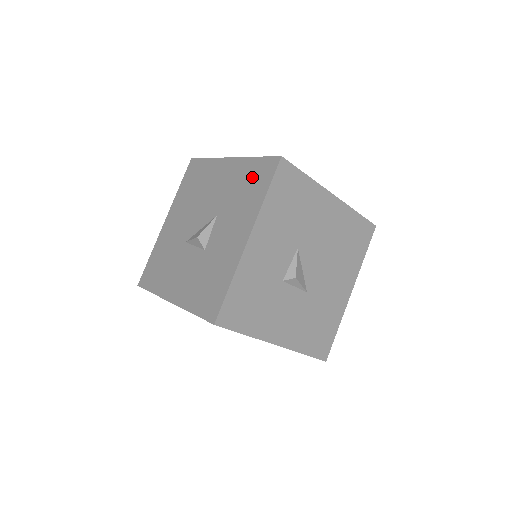
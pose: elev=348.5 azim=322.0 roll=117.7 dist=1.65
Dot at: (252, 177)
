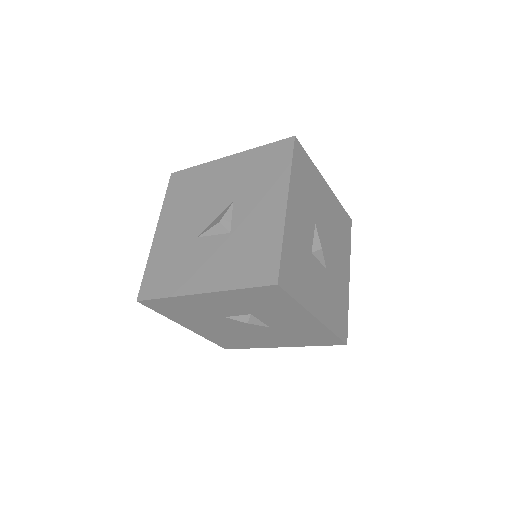
Dot at: (266, 160)
